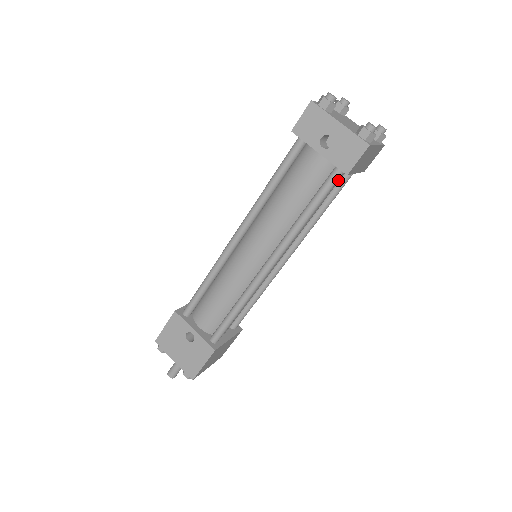
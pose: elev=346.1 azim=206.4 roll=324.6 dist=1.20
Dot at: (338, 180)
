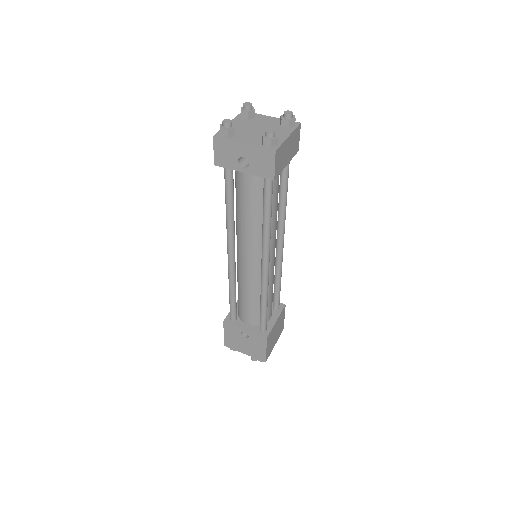
Dot at: (277, 177)
